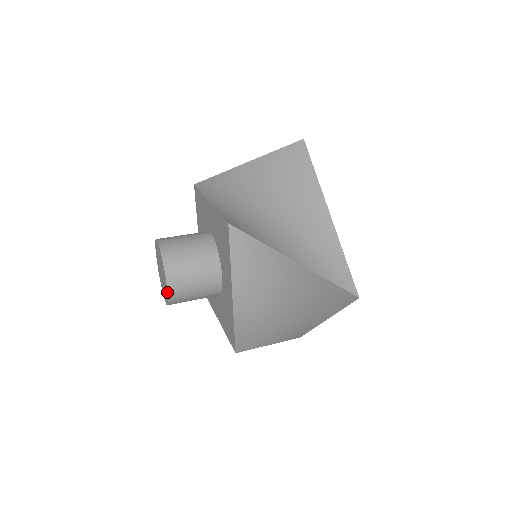
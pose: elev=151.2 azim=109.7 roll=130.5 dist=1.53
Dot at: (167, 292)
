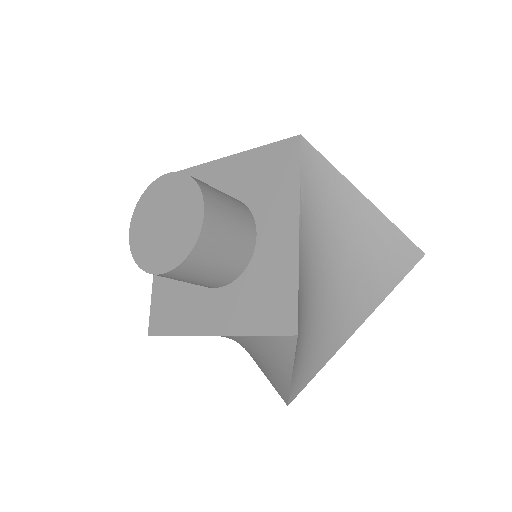
Dot at: (202, 223)
